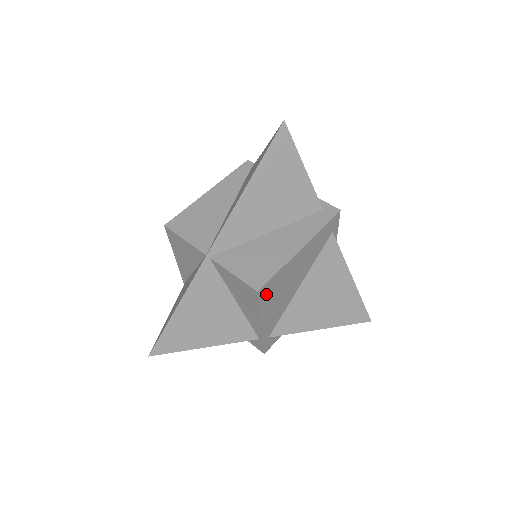
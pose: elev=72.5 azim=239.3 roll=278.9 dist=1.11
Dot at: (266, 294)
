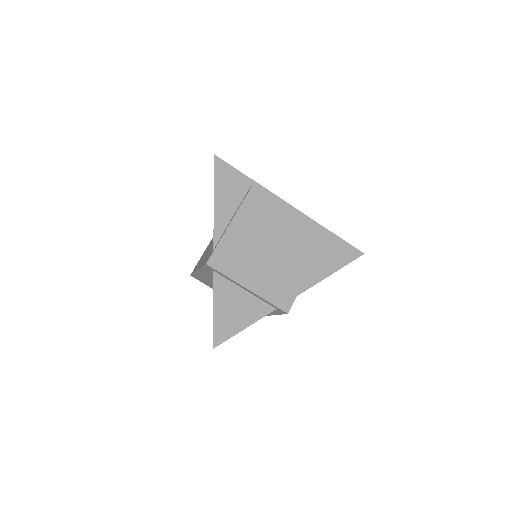
Dot at: occluded
